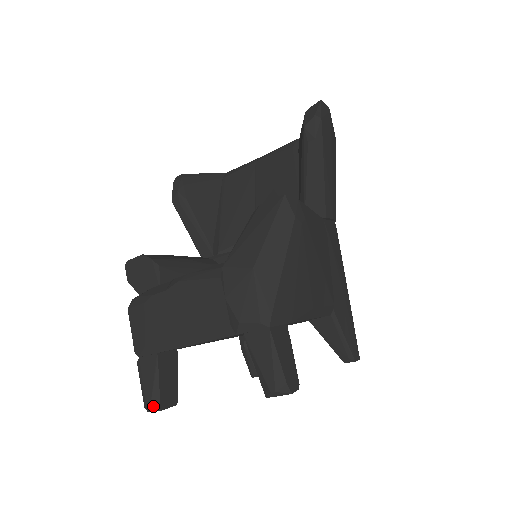
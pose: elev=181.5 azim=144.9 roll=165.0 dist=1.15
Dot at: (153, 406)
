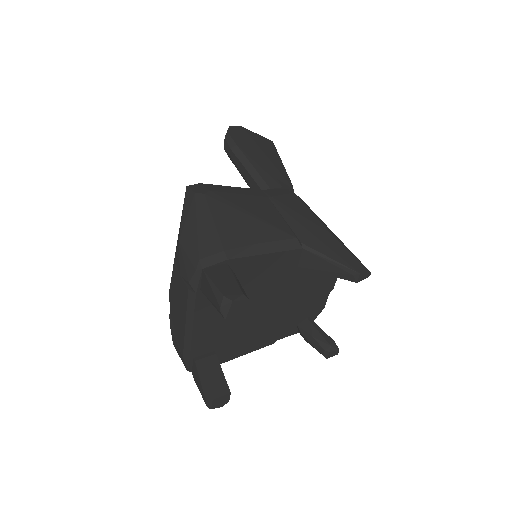
Dot at: (207, 400)
